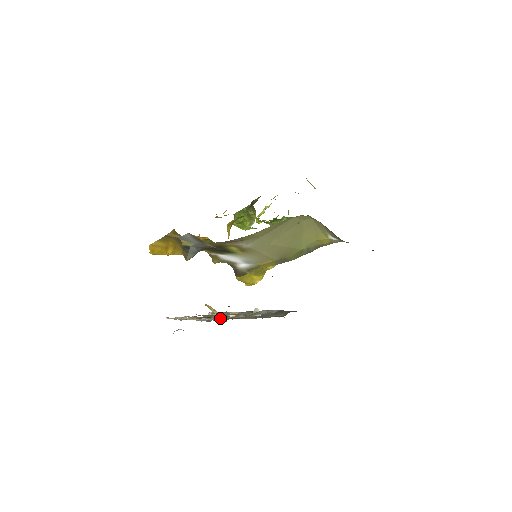
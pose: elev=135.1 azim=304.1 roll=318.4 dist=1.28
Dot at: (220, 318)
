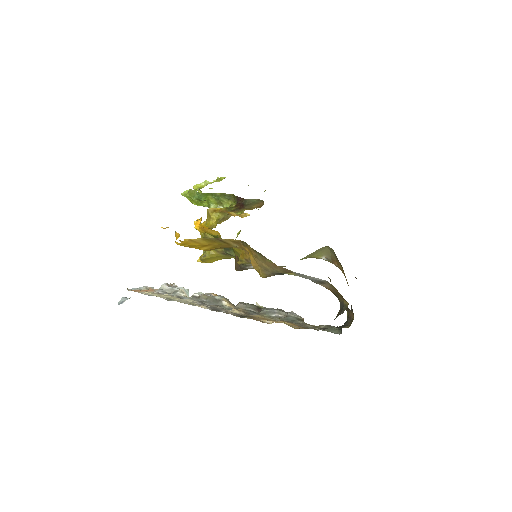
Dot at: (237, 312)
